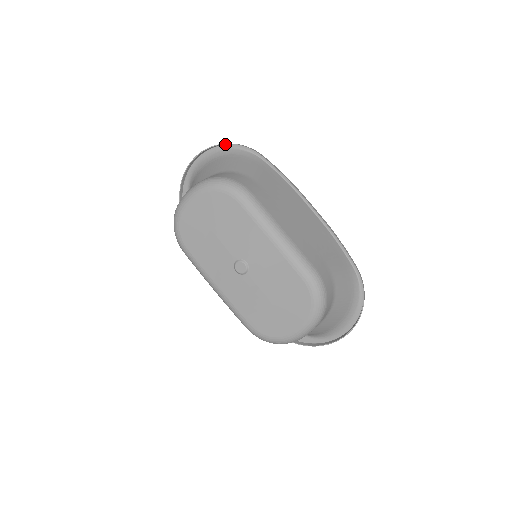
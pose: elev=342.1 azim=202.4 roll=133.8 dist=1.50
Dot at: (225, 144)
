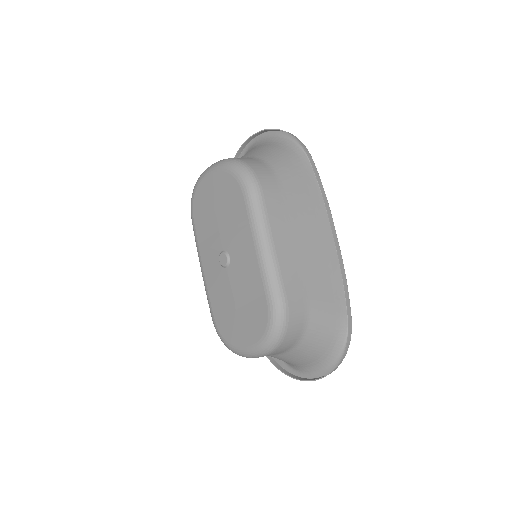
Dot at: (284, 131)
